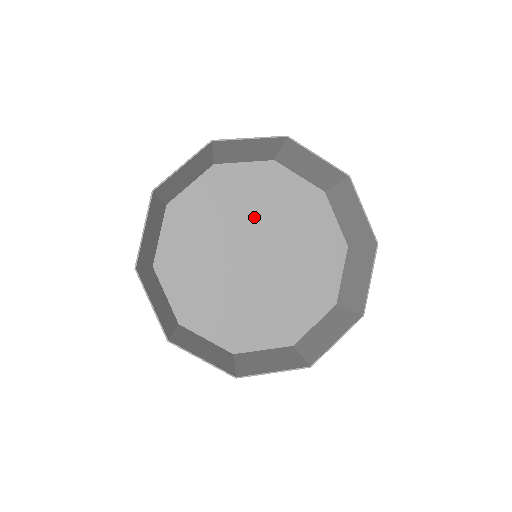
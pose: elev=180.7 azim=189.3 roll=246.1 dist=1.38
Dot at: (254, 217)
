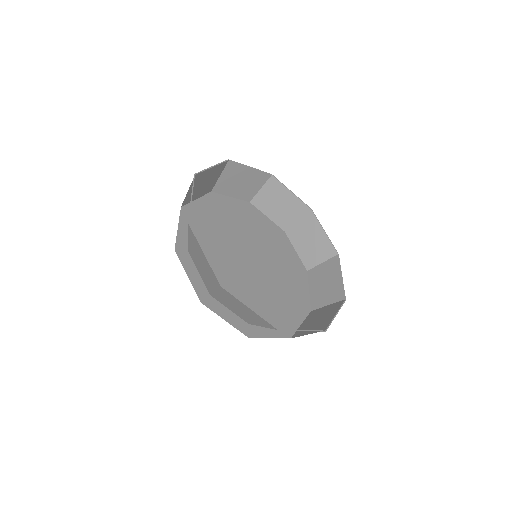
Dot at: (271, 260)
